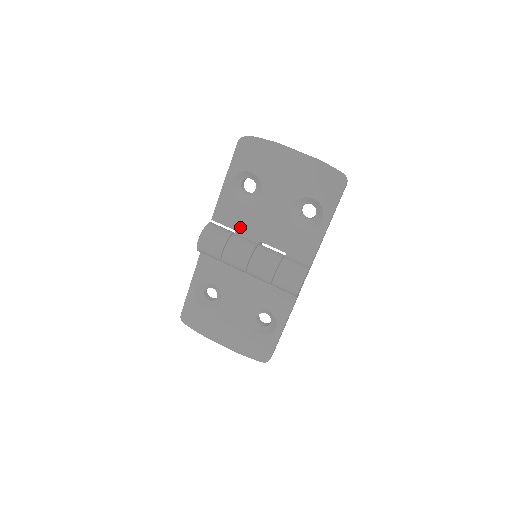
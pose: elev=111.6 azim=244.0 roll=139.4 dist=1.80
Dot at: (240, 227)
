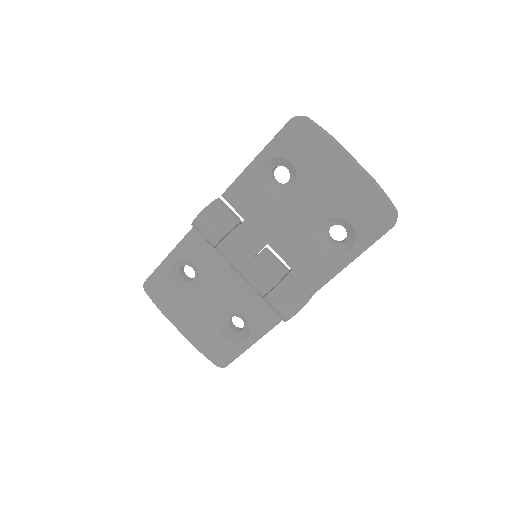
Dot at: (251, 218)
